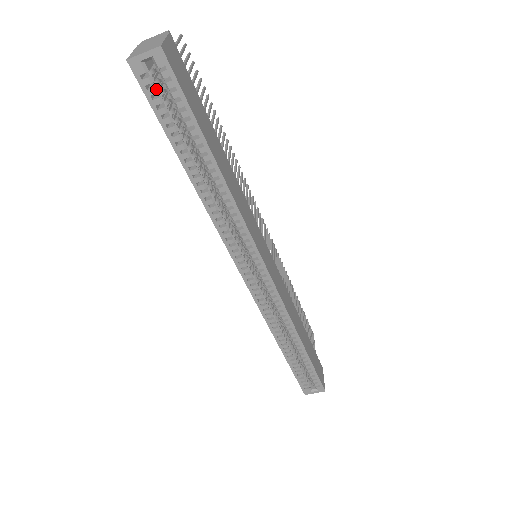
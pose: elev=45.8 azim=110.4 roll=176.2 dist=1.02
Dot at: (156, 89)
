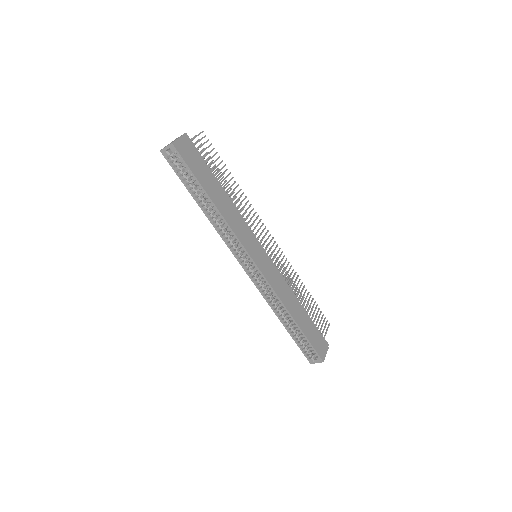
Dot at: (175, 163)
